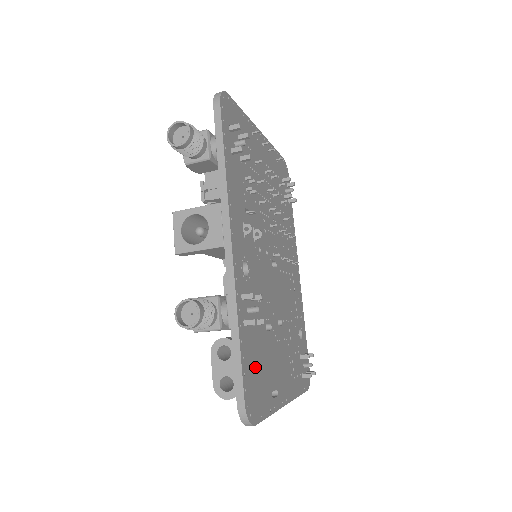
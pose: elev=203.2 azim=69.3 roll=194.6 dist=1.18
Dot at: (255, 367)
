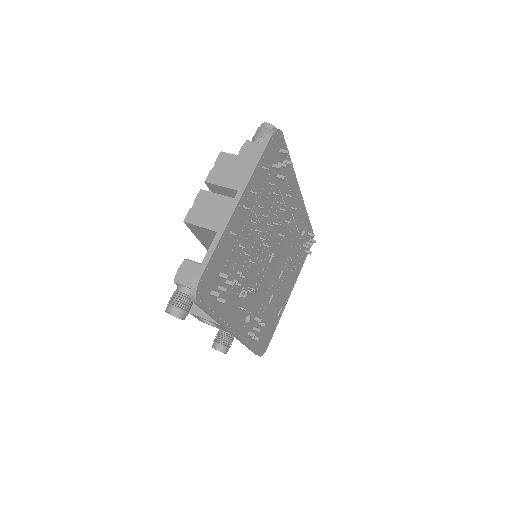
Dot at: (263, 334)
